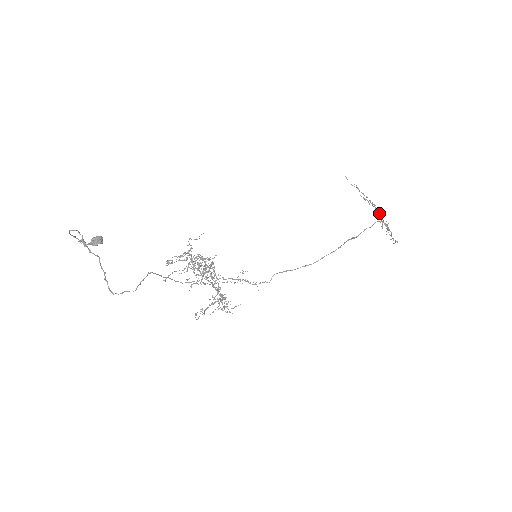
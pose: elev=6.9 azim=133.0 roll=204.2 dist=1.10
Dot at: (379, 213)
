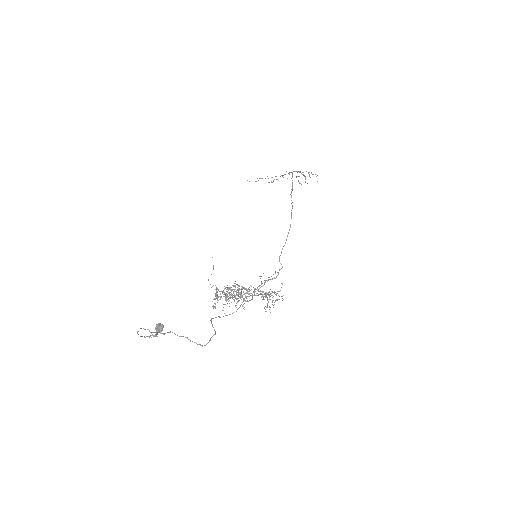
Dot at: occluded
